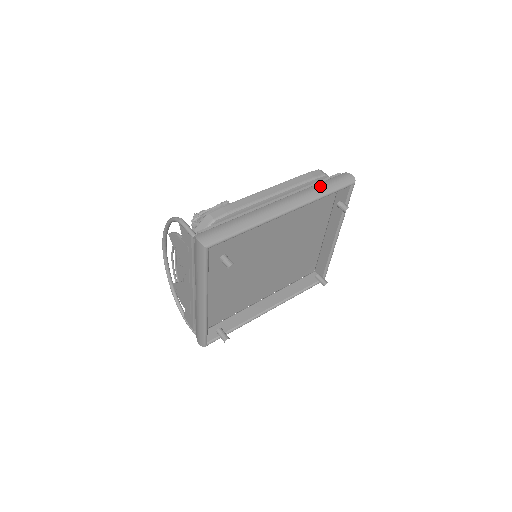
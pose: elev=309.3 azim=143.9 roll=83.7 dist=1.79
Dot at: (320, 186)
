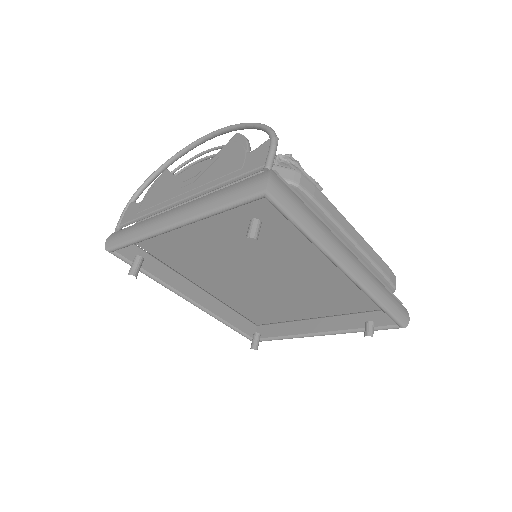
Dot at: (386, 292)
